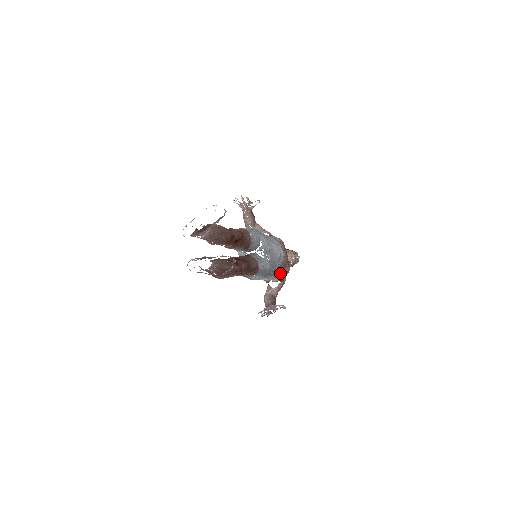
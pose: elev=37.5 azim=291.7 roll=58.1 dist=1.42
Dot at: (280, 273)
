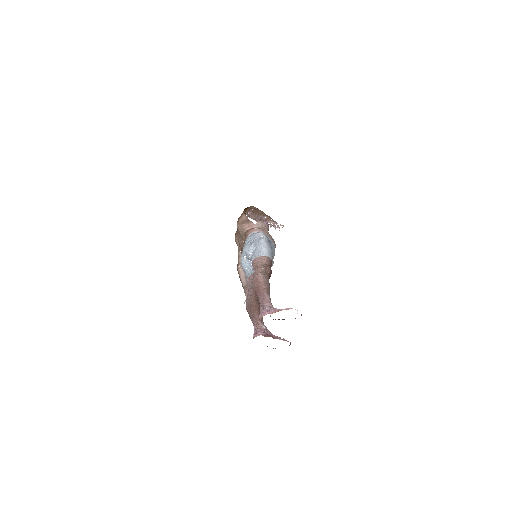
Dot at: occluded
